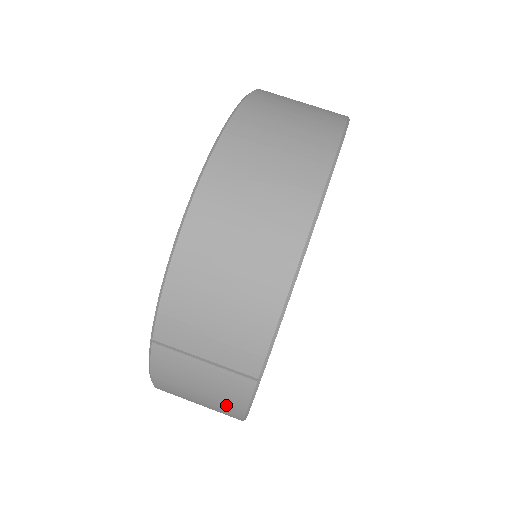
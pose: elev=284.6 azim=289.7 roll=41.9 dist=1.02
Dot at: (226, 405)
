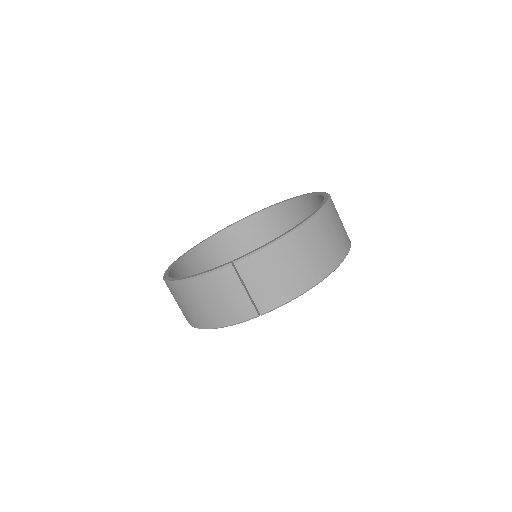
Dot at: (223, 316)
